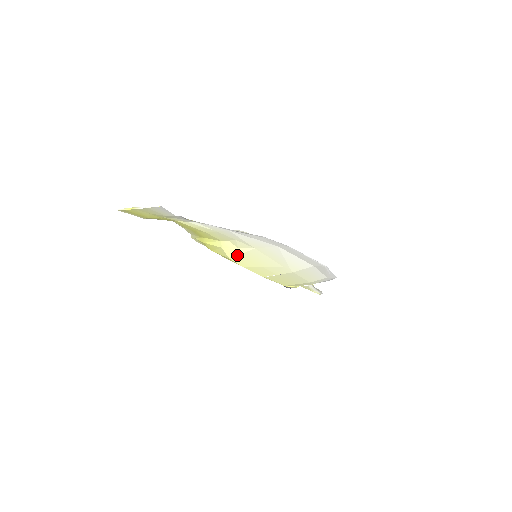
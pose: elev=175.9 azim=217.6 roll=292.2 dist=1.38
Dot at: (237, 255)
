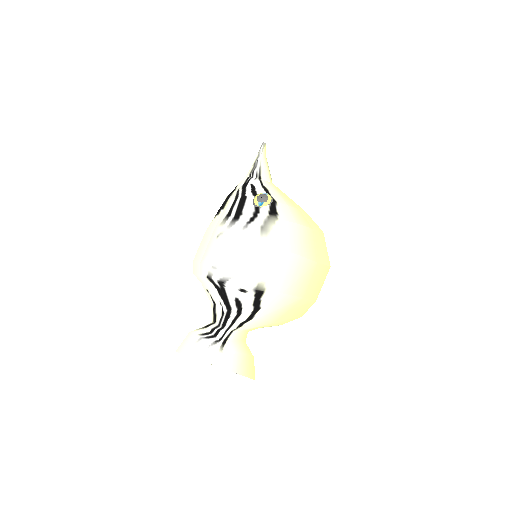
Dot at: occluded
